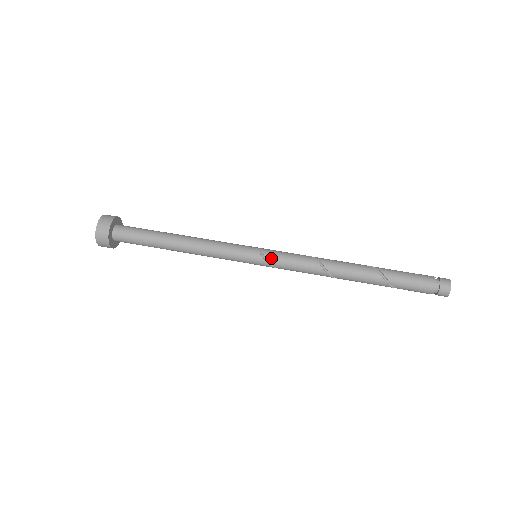
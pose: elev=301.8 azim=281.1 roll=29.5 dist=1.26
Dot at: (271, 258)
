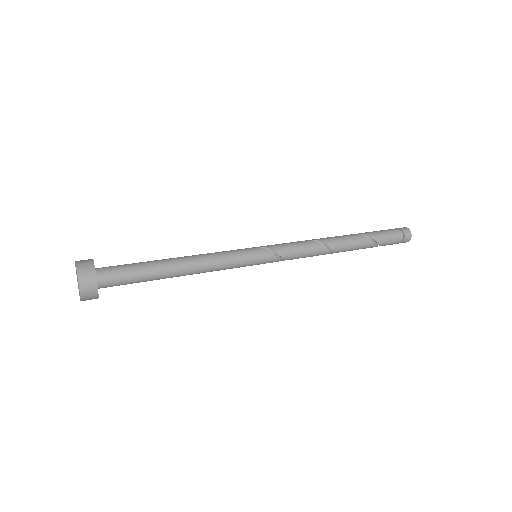
Dot at: (272, 247)
